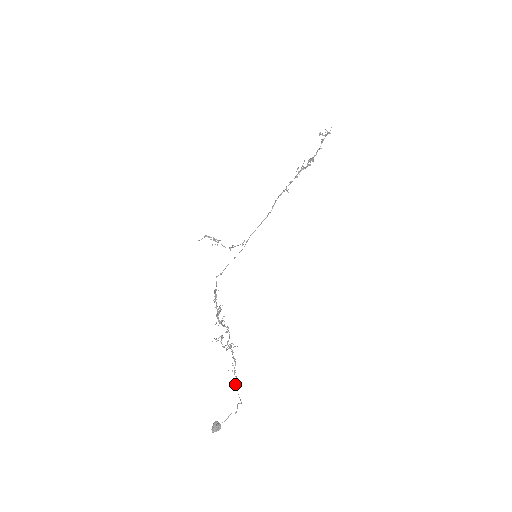
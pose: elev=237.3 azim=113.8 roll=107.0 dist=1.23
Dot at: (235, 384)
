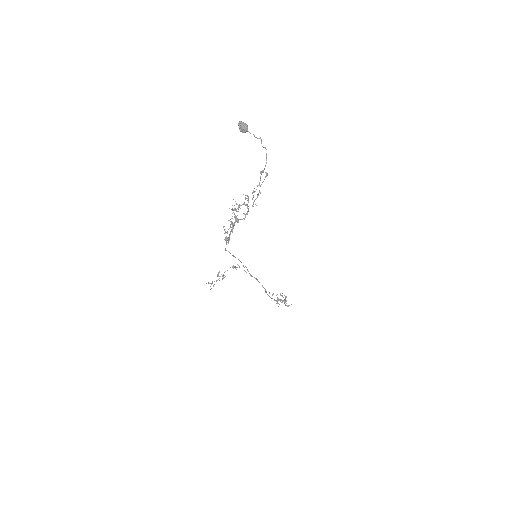
Dot at: (261, 172)
